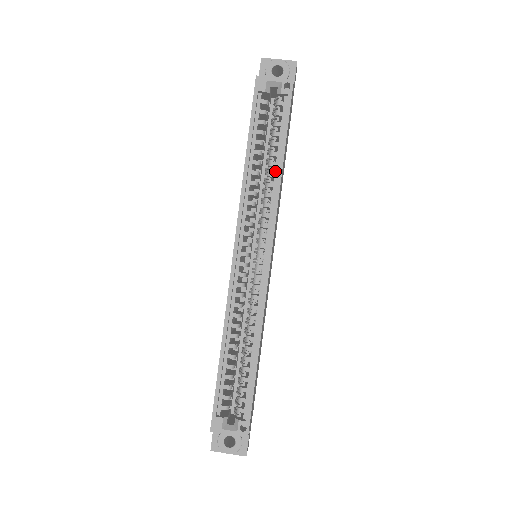
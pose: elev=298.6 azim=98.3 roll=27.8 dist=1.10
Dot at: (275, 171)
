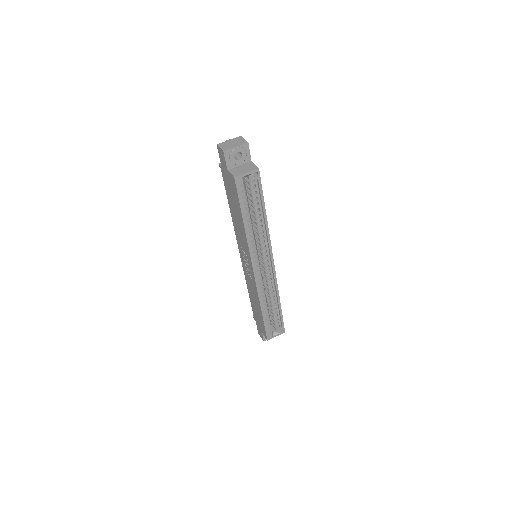
Dot at: (262, 221)
